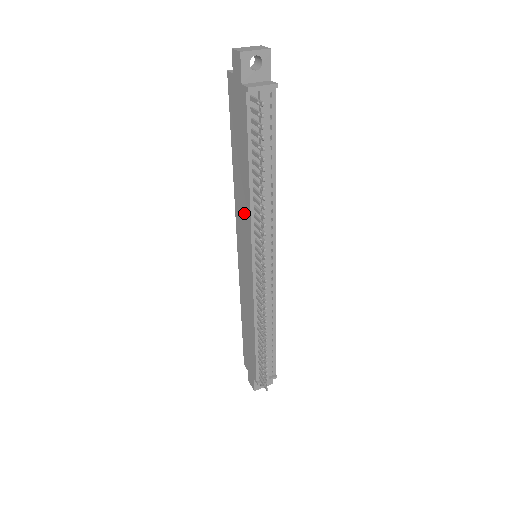
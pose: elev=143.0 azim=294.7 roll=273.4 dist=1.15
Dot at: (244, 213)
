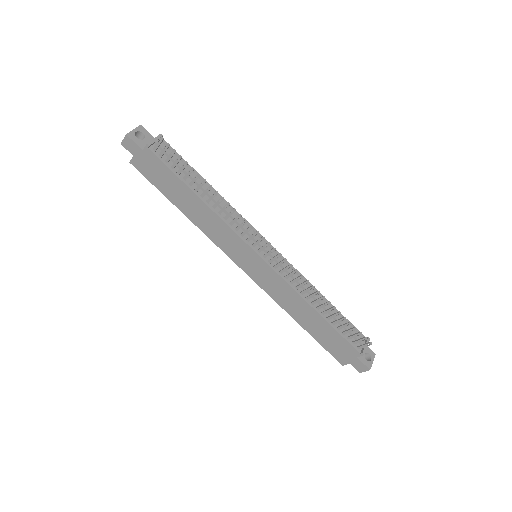
Dot at: (219, 229)
